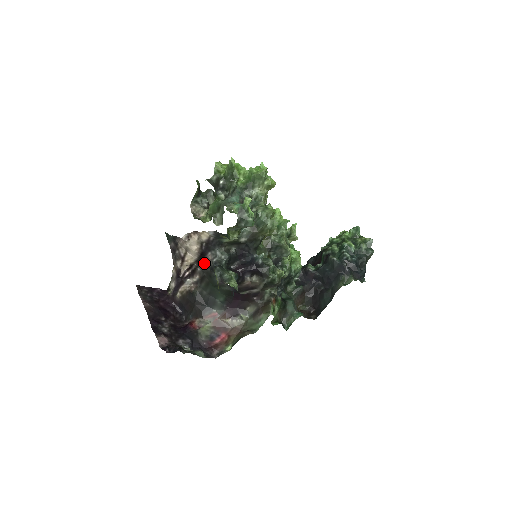
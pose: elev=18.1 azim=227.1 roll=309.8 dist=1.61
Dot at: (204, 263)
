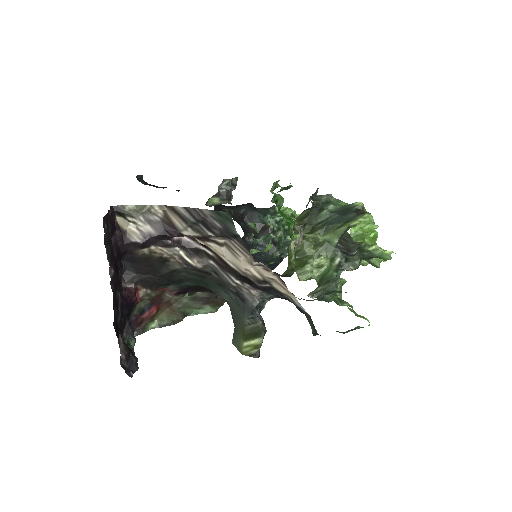
Dot at: (236, 282)
